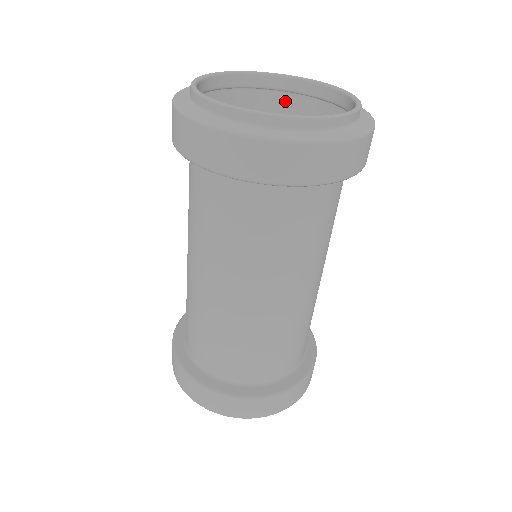
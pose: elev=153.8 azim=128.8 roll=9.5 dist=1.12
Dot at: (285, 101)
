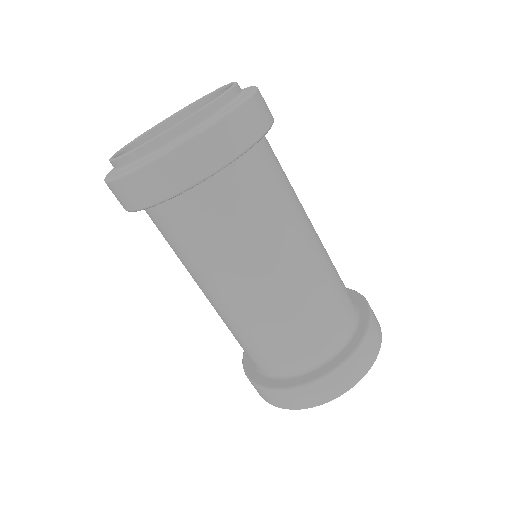
Dot at: occluded
